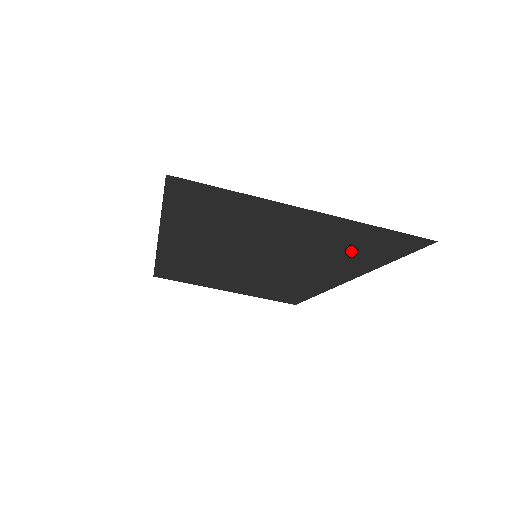
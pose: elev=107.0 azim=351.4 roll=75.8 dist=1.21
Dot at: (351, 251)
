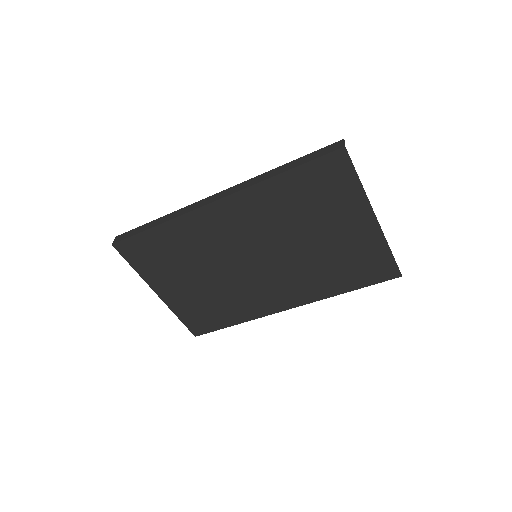
Dot at: (346, 269)
